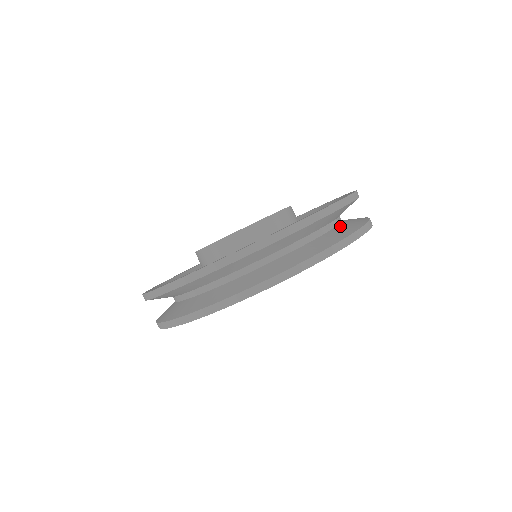
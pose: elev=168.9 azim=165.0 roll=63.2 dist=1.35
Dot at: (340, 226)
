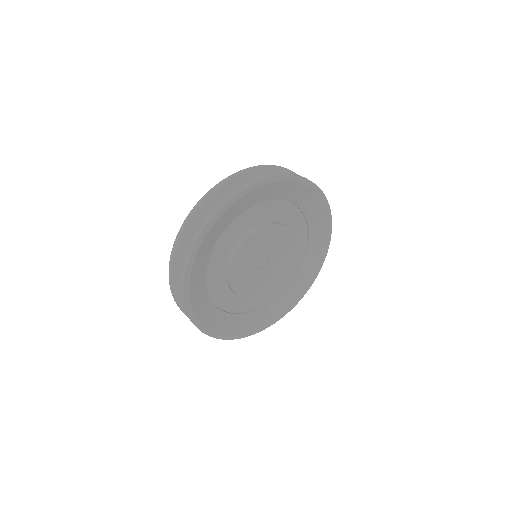
Dot at: occluded
